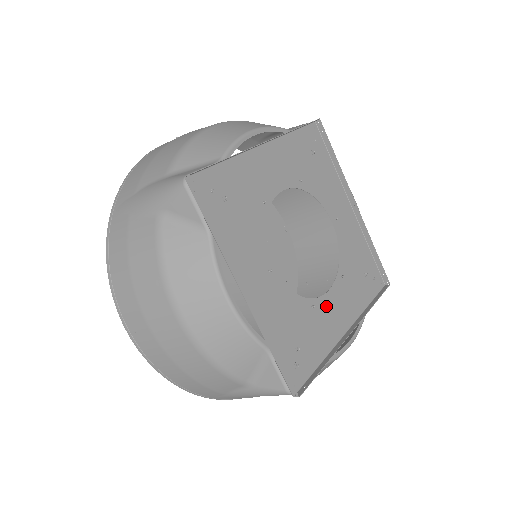
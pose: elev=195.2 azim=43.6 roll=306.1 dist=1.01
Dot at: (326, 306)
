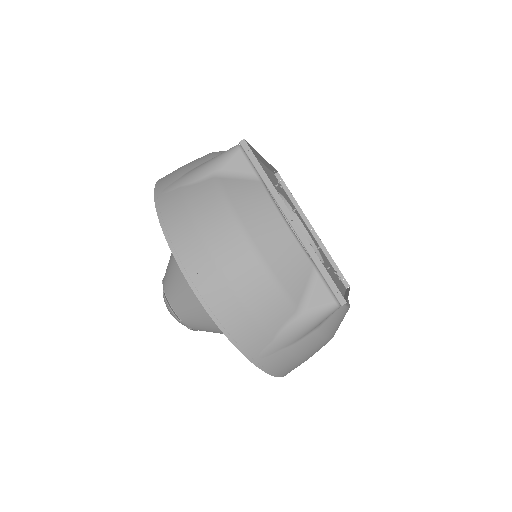
Dot at: occluded
